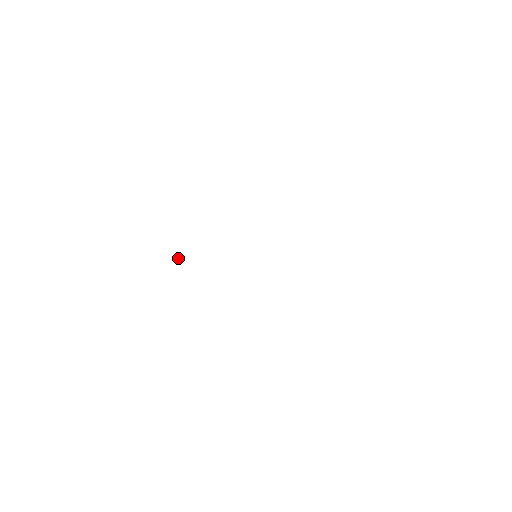
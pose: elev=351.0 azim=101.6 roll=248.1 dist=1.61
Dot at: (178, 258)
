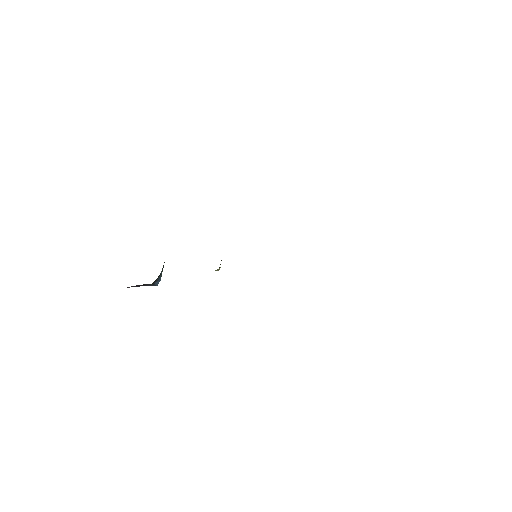
Dot at: occluded
